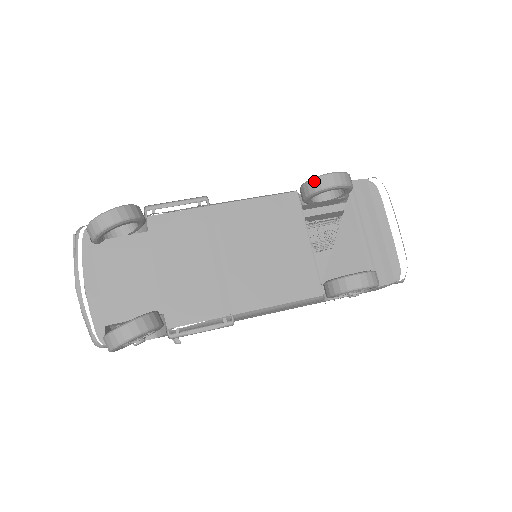
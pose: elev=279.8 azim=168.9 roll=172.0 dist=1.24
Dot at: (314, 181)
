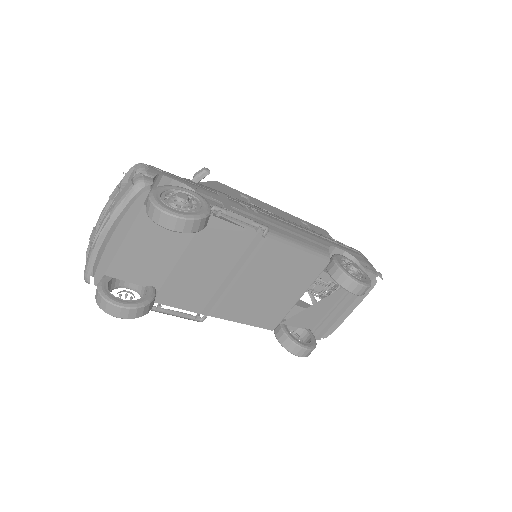
Dot at: (348, 280)
